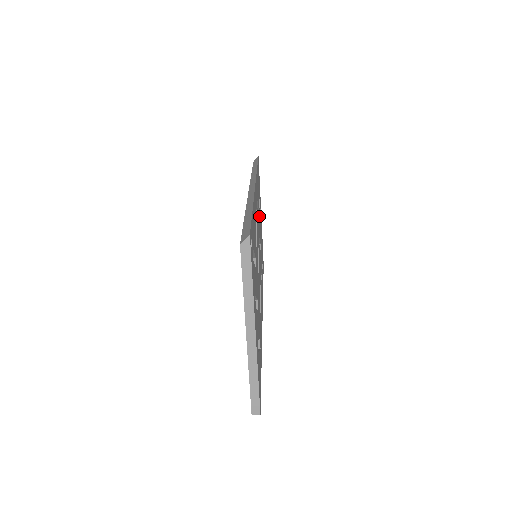
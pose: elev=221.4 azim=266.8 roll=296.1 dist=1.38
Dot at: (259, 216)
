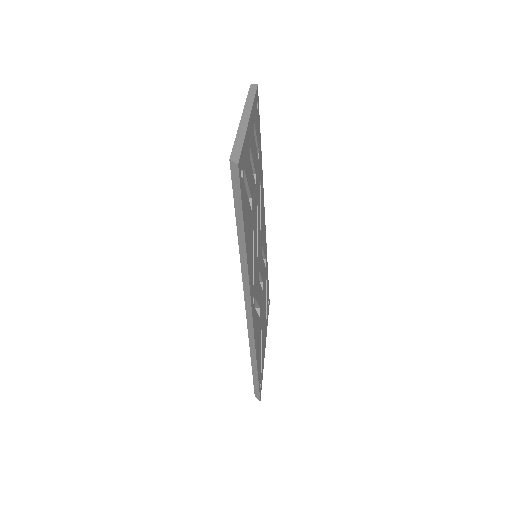
Dot at: (253, 214)
